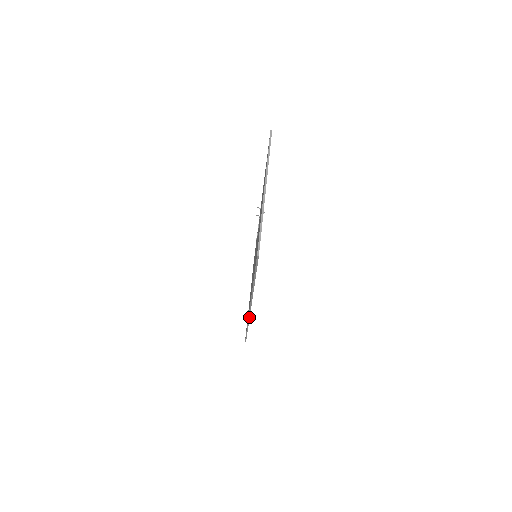
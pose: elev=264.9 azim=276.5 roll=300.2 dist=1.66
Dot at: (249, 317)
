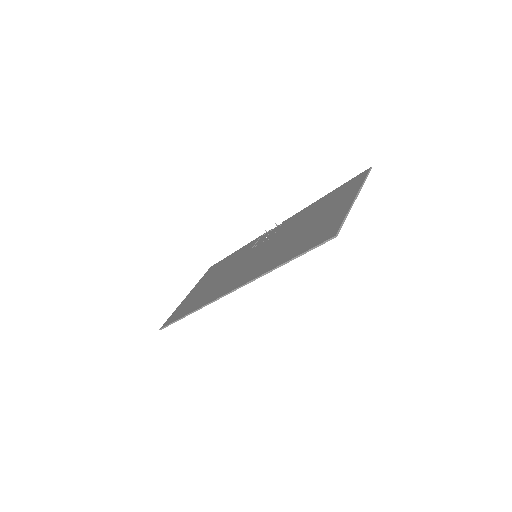
Dot at: (214, 301)
